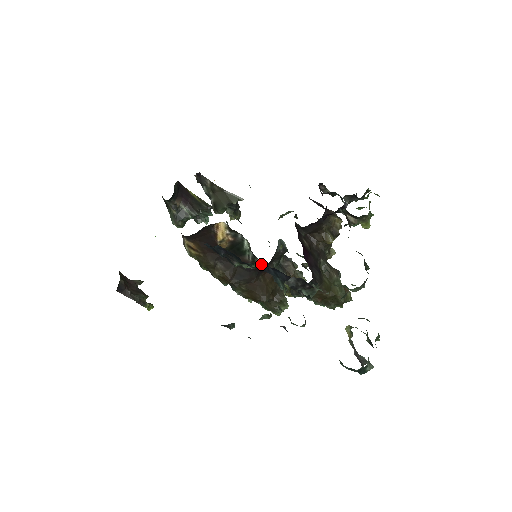
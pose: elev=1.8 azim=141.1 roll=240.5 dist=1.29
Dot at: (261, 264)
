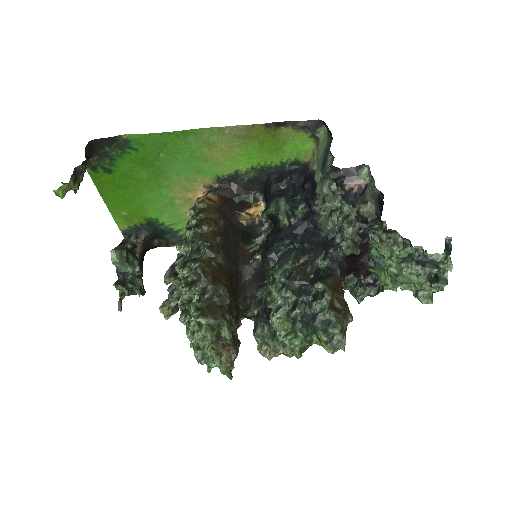
Dot at: (305, 216)
